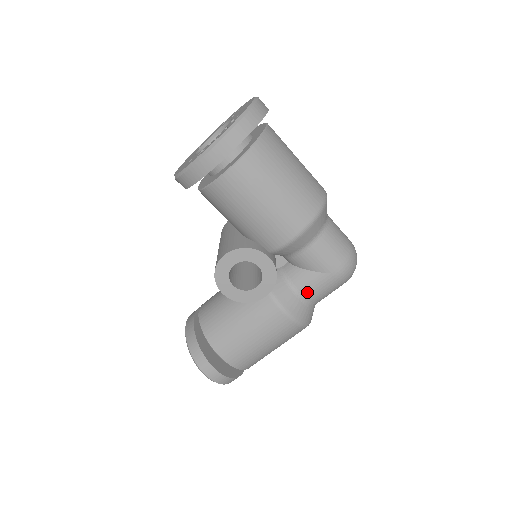
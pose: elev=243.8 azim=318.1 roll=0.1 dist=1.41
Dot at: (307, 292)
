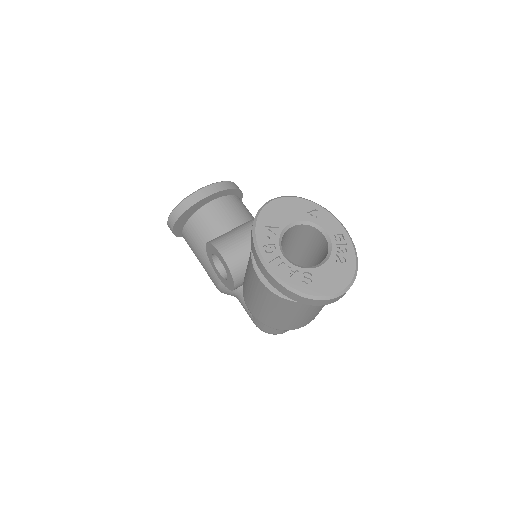
Dot at: (240, 300)
